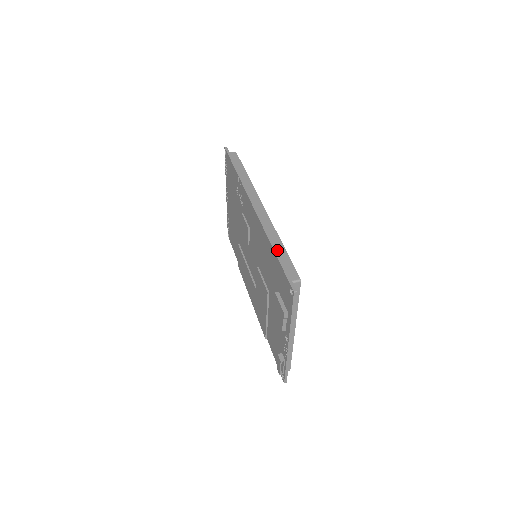
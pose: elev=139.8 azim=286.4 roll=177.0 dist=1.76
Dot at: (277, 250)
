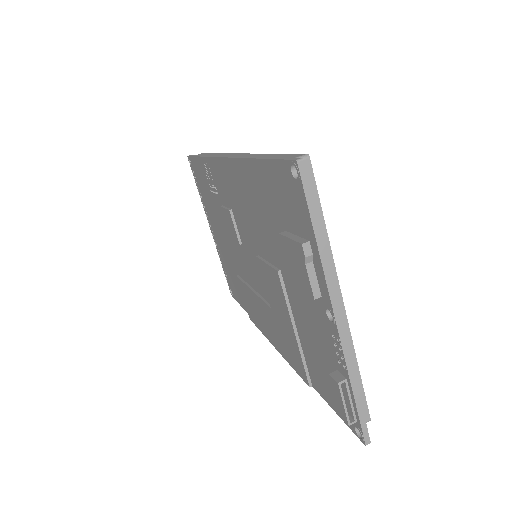
Dot at: (259, 157)
